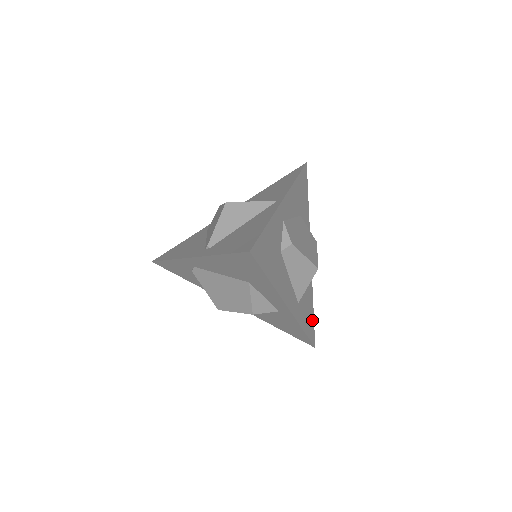
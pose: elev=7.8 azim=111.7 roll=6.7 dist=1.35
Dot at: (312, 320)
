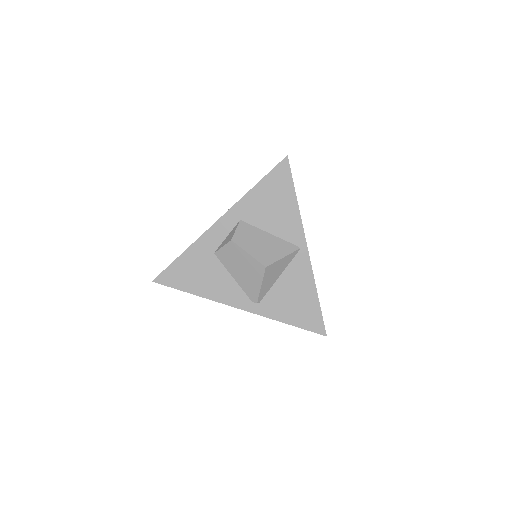
Dot at: occluded
